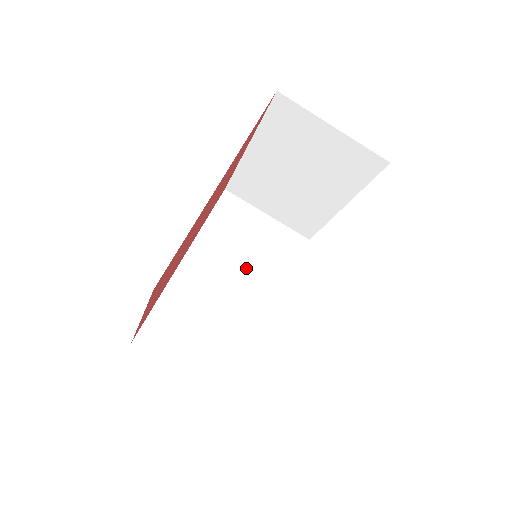
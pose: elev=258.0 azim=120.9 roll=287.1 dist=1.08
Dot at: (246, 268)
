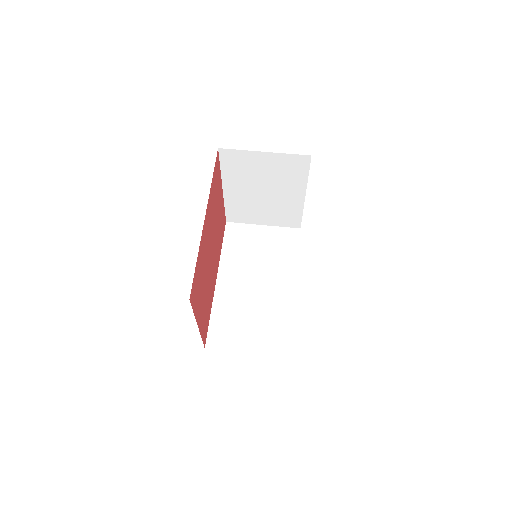
Dot at: (262, 268)
